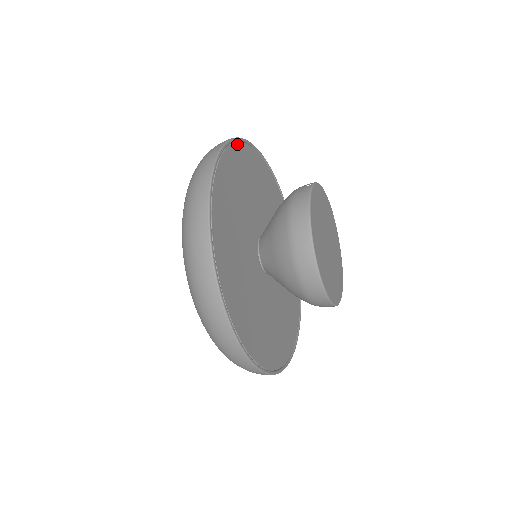
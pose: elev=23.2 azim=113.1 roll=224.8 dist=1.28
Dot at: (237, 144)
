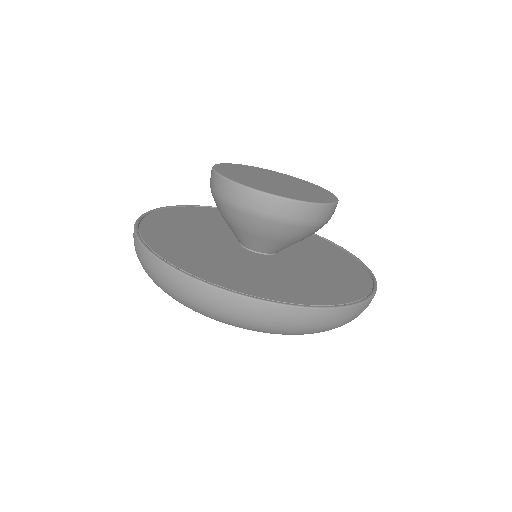
Dot at: occluded
